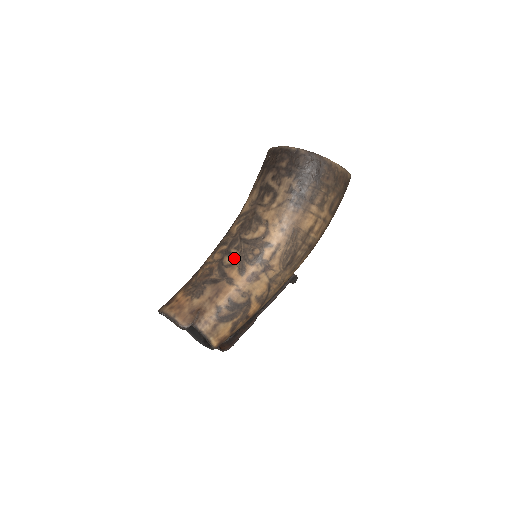
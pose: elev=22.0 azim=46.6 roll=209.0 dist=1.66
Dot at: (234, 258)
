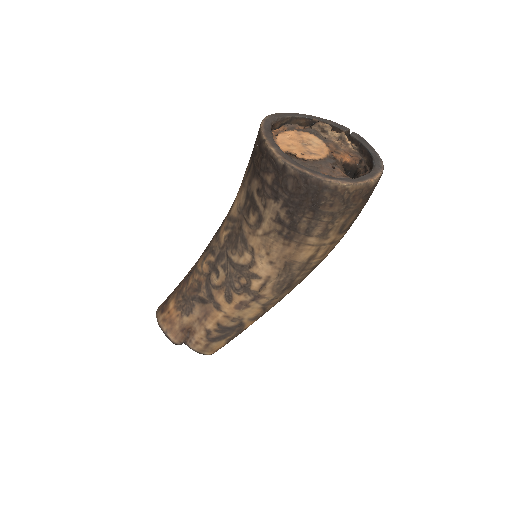
Dot at: (220, 280)
